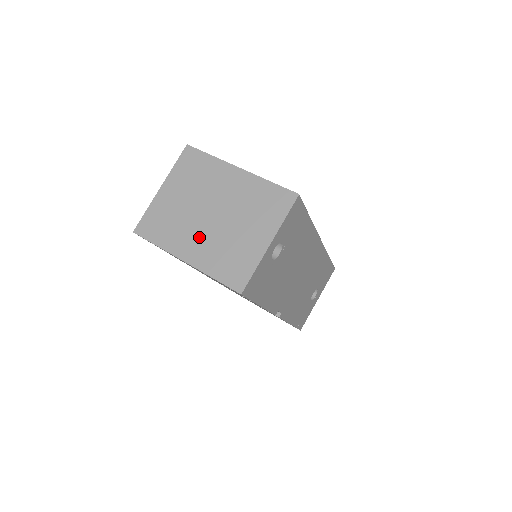
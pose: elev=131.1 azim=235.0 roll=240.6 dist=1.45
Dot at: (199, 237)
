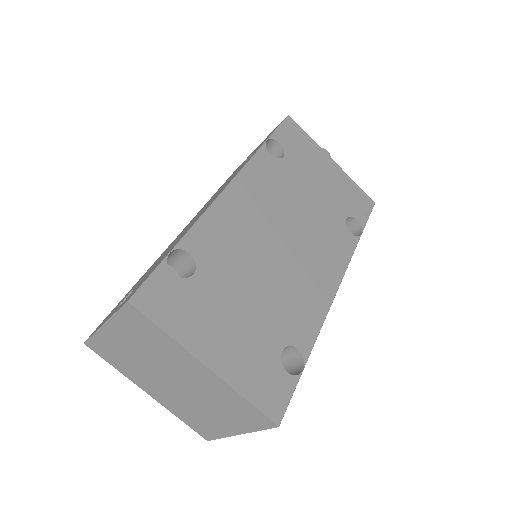
Dot at: (161, 389)
